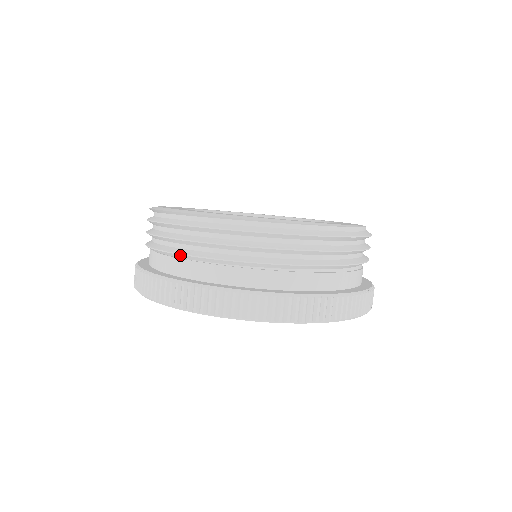
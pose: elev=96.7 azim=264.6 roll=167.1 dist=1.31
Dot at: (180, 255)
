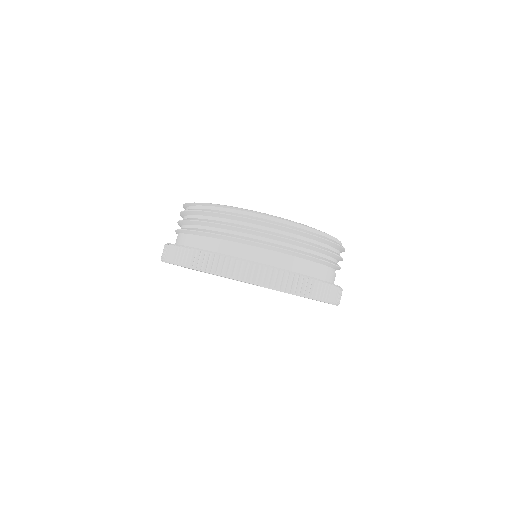
Dot at: (199, 232)
